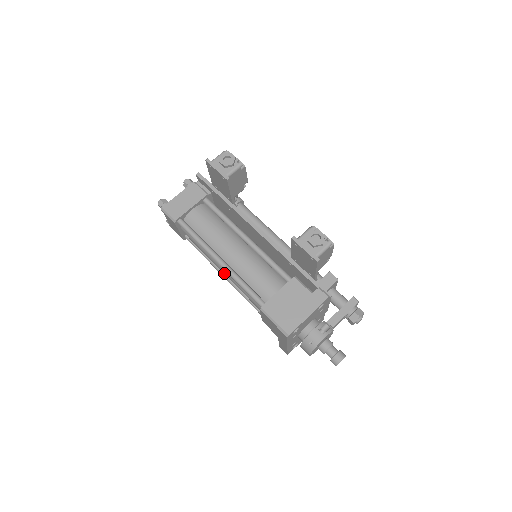
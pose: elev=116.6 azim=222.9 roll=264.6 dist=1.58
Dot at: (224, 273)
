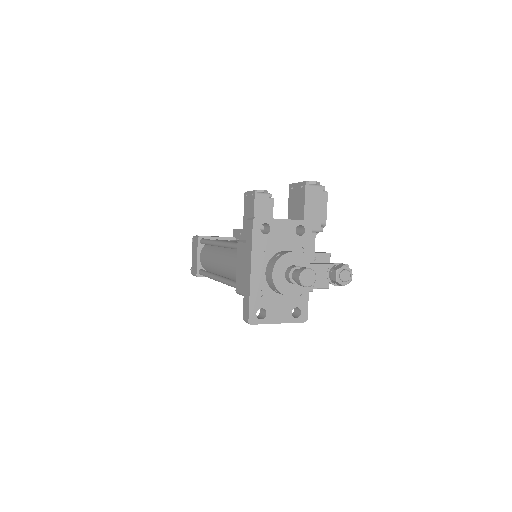
Dot at: (219, 260)
